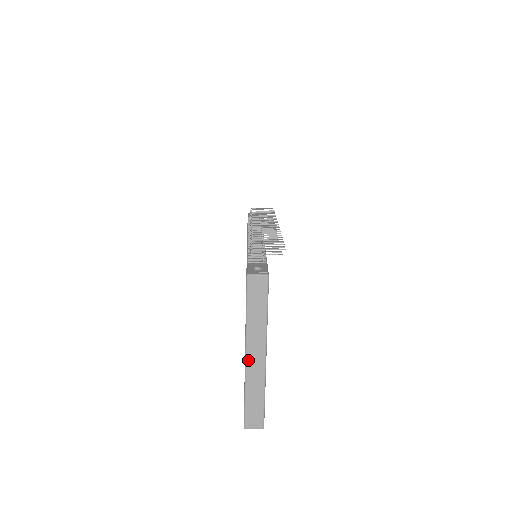
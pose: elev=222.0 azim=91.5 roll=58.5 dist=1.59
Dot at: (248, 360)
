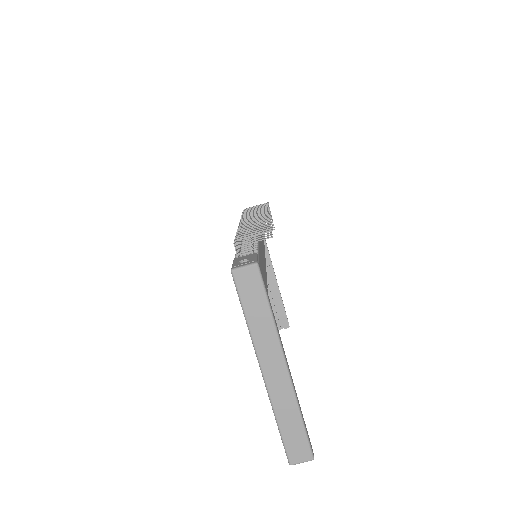
Dot at: (266, 377)
